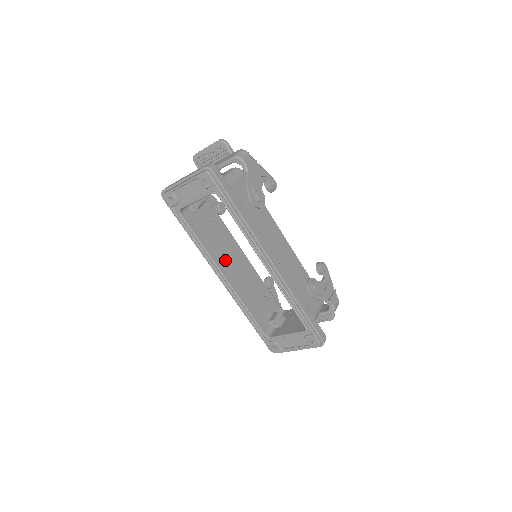
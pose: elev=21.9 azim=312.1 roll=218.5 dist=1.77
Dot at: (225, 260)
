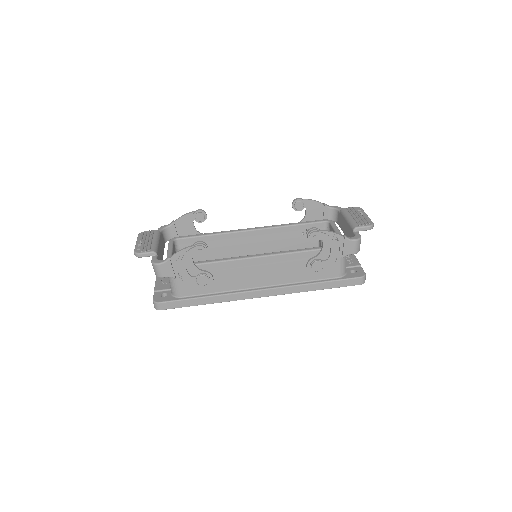
Dot at: occluded
